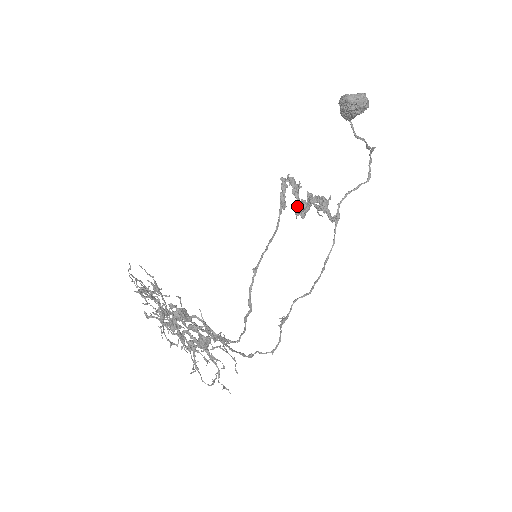
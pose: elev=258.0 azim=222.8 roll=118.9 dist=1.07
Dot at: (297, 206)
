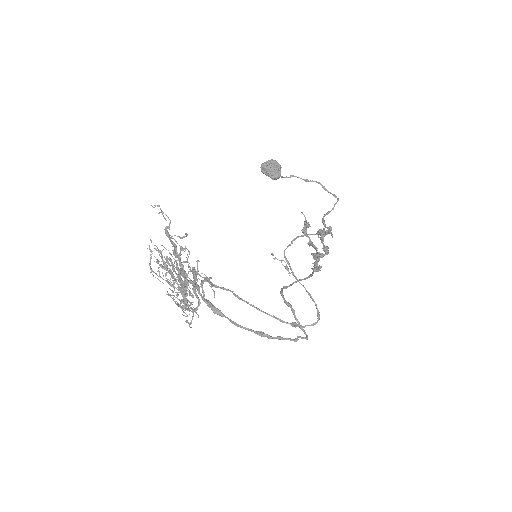
Dot at: occluded
